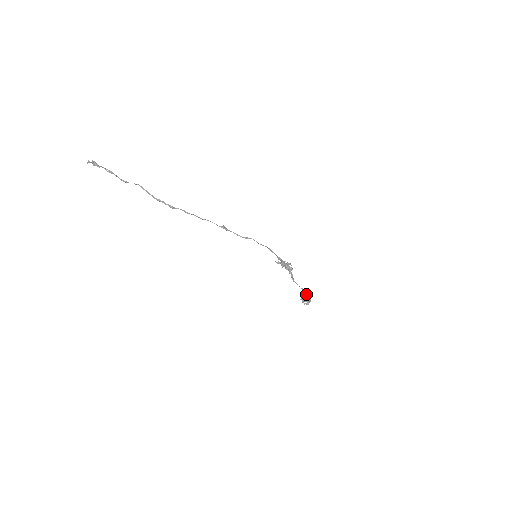
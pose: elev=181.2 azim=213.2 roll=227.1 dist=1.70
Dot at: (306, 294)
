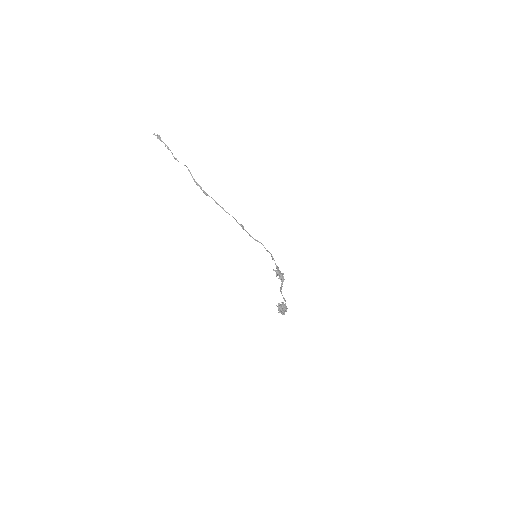
Dot at: (284, 304)
